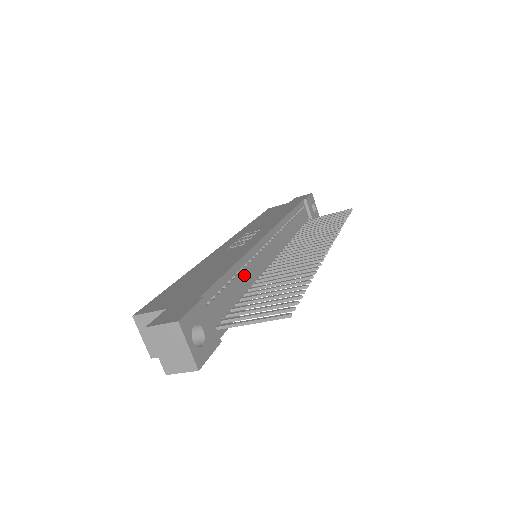
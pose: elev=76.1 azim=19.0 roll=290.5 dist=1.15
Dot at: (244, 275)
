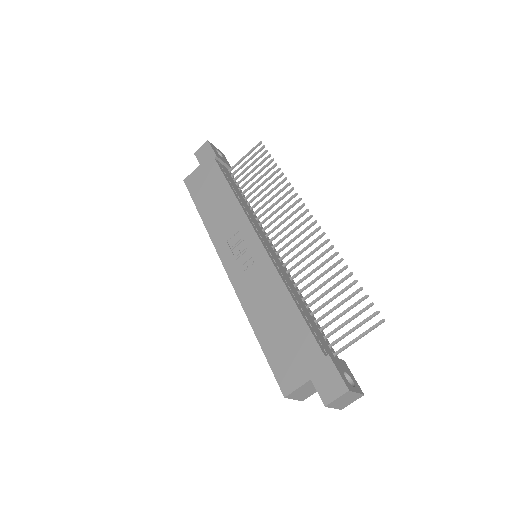
Dot at: (296, 296)
